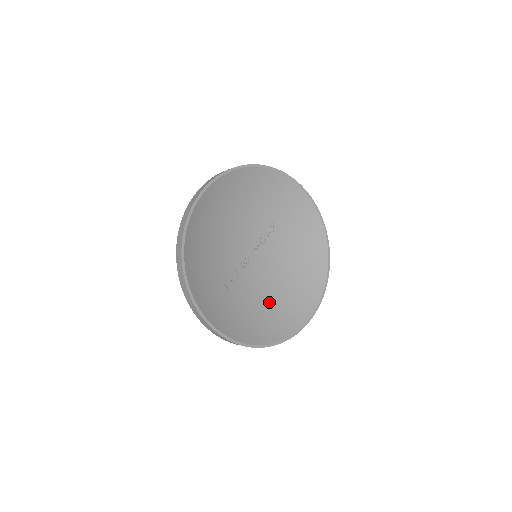
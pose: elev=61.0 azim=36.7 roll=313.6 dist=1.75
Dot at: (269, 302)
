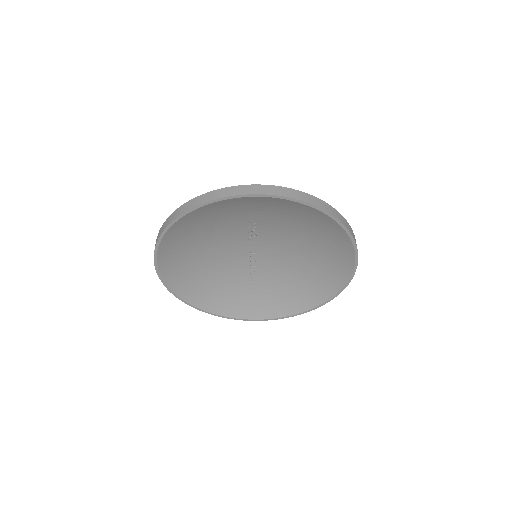
Dot at: (302, 272)
